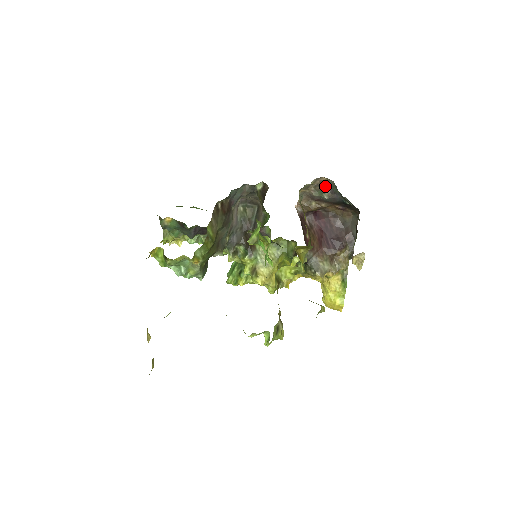
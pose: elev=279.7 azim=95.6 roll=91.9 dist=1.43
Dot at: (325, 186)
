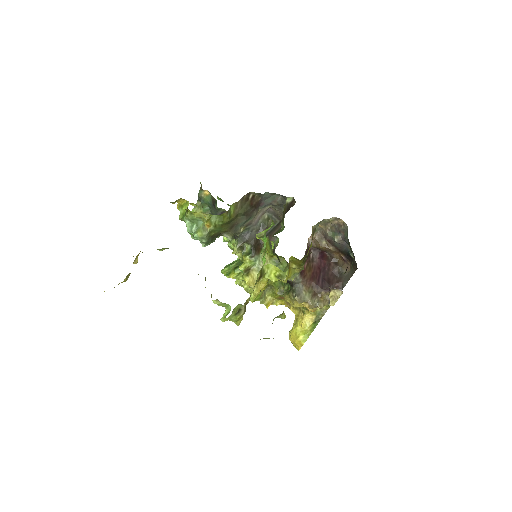
Dot at: (340, 229)
